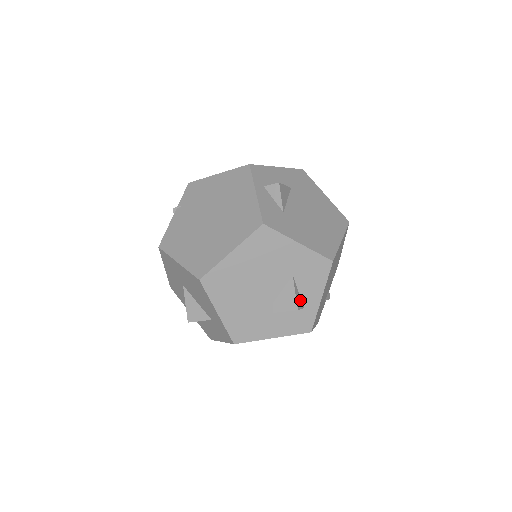
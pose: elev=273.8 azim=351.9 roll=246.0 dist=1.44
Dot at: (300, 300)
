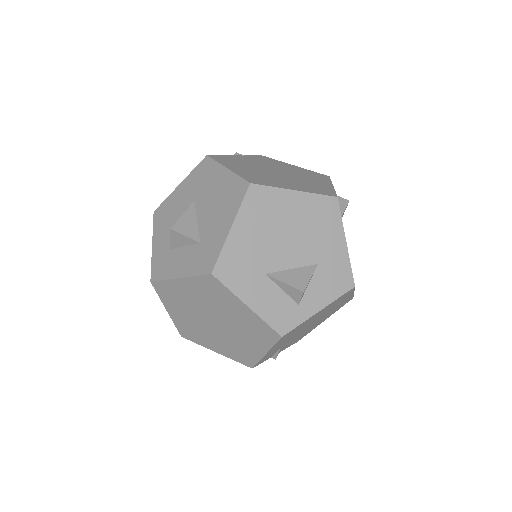
Dot at: (304, 292)
